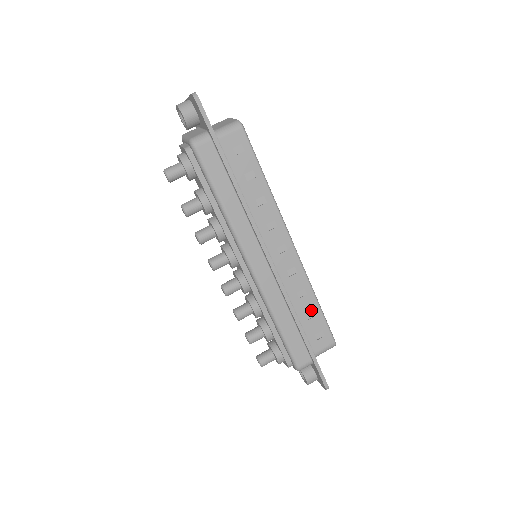
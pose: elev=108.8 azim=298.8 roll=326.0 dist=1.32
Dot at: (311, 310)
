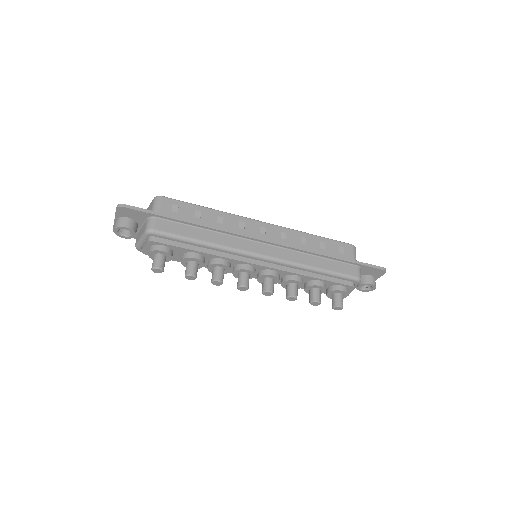
Dot at: (319, 243)
